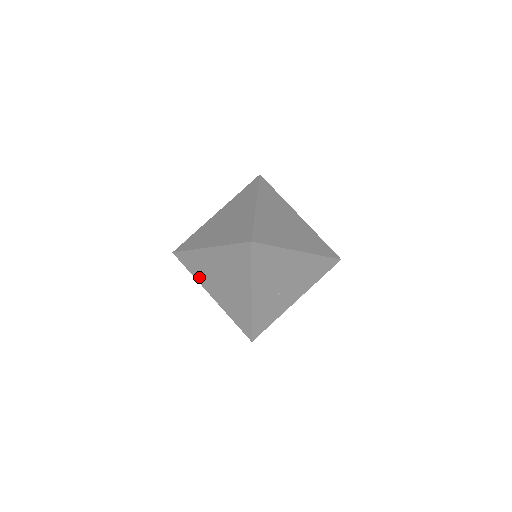
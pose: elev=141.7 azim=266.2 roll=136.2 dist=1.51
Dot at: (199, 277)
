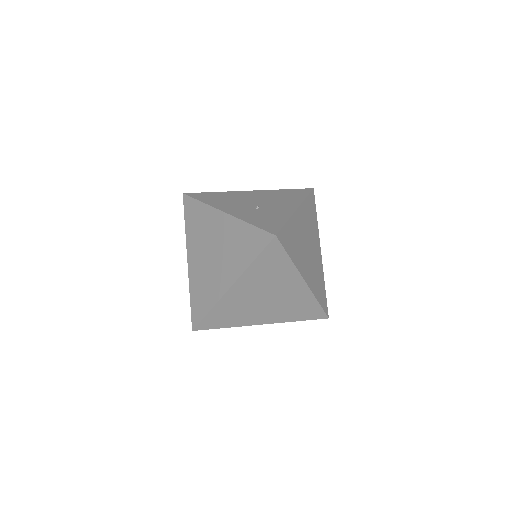
Dot at: occluded
